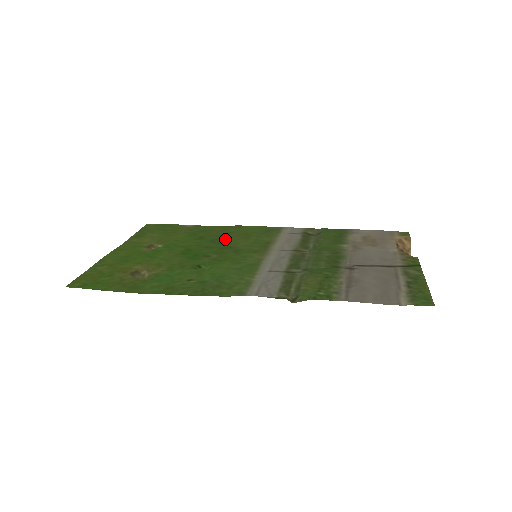
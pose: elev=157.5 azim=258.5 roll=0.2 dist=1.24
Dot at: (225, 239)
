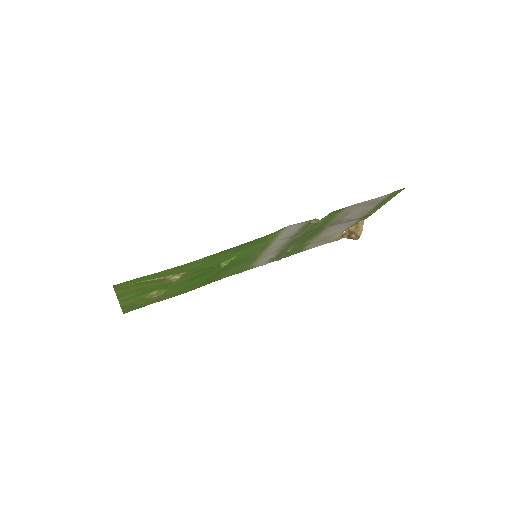
Dot at: (215, 277)
